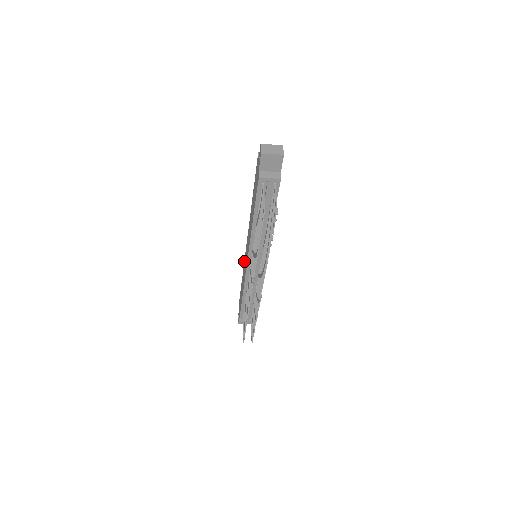
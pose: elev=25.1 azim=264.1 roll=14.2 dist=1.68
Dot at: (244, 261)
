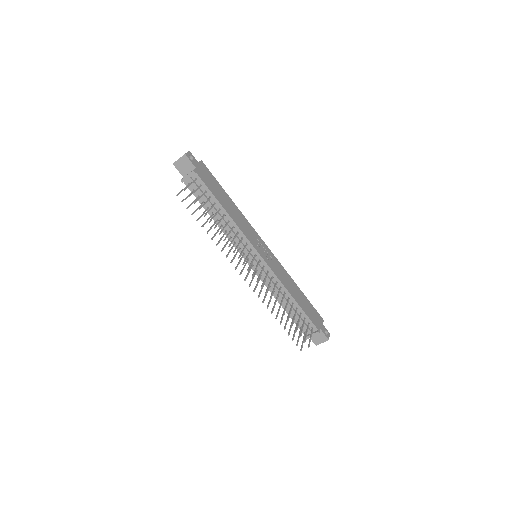
Dot at: occluded
